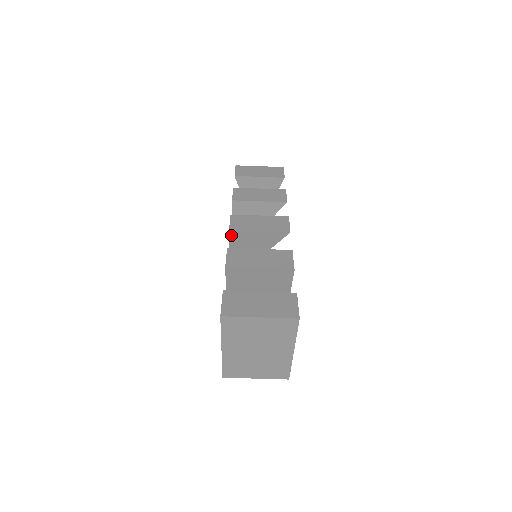
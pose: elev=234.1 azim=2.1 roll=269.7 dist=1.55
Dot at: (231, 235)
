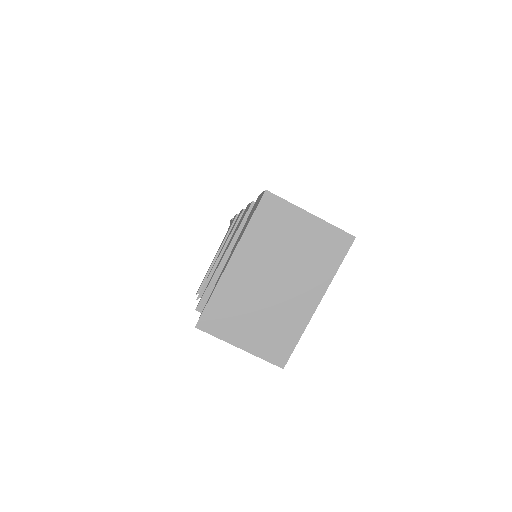
Dot at: occluded
